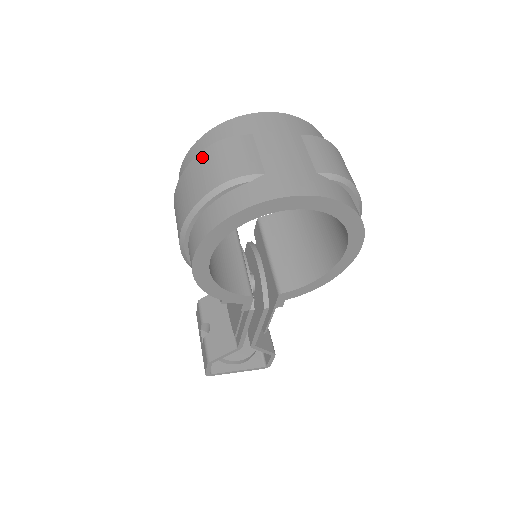
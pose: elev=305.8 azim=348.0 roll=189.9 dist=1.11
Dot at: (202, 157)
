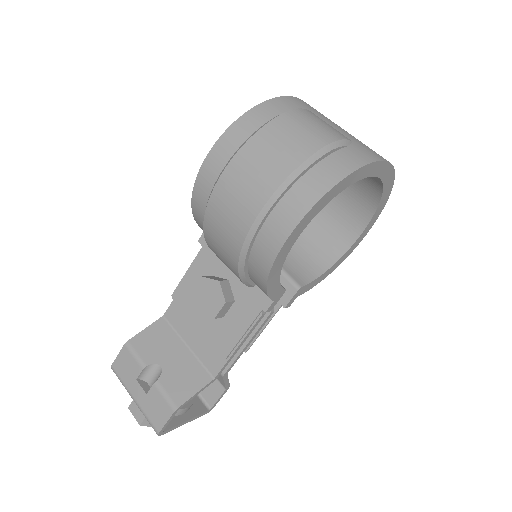
Dot at: (280, 122)
